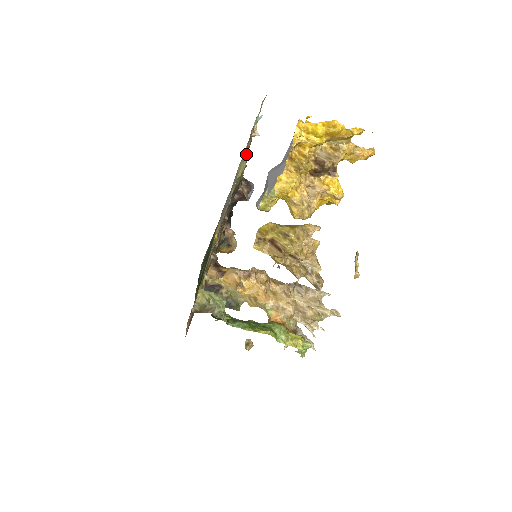
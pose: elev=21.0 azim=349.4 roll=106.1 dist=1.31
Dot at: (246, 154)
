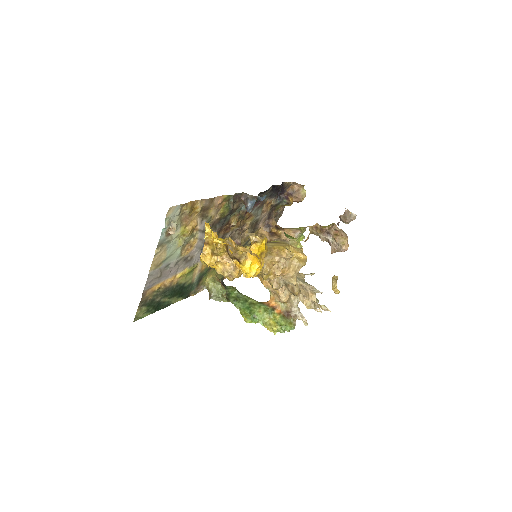
Dot at: (208, 207)
